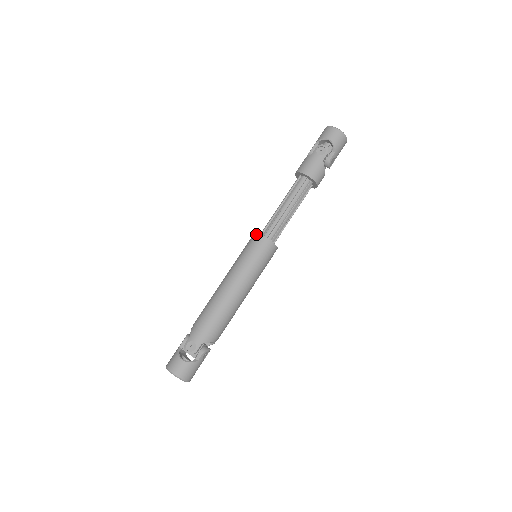
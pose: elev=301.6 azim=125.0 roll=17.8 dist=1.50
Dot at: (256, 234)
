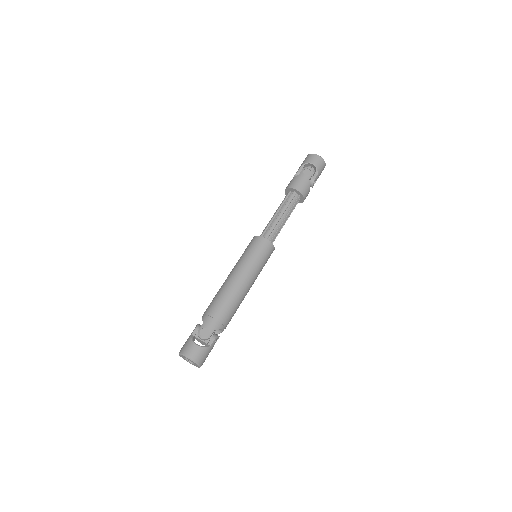
Dot at: (257, 236)
